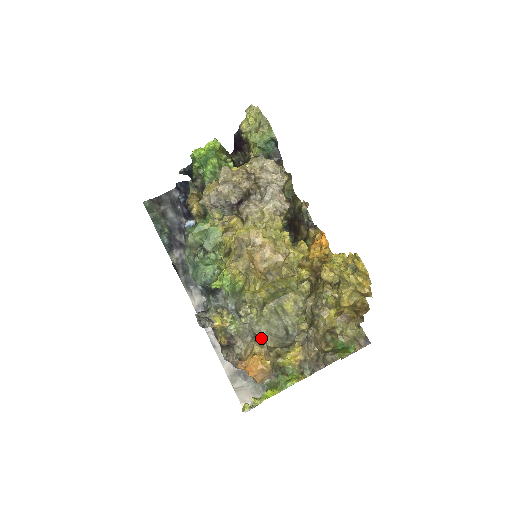
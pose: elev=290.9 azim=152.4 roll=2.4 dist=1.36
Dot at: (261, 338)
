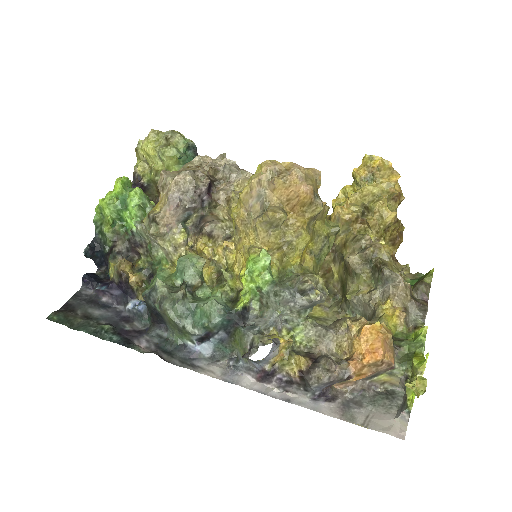
Dot at: (345, 317)
